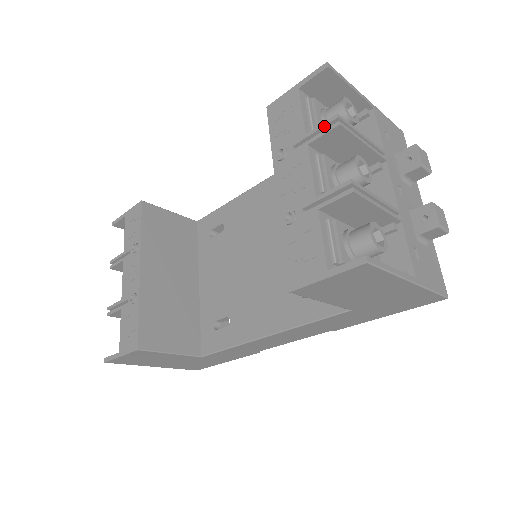
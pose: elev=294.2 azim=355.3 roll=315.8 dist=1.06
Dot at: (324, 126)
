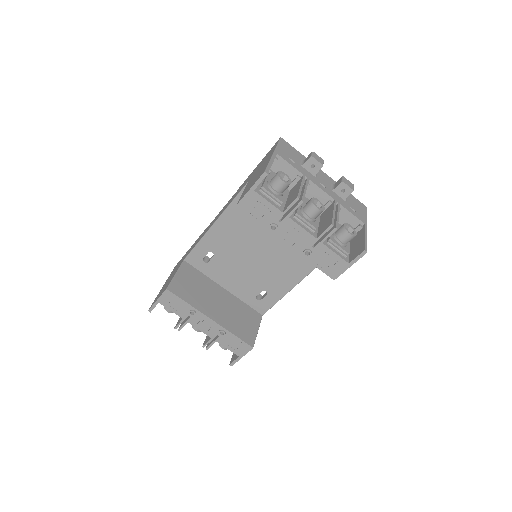
Dot at: occluded
